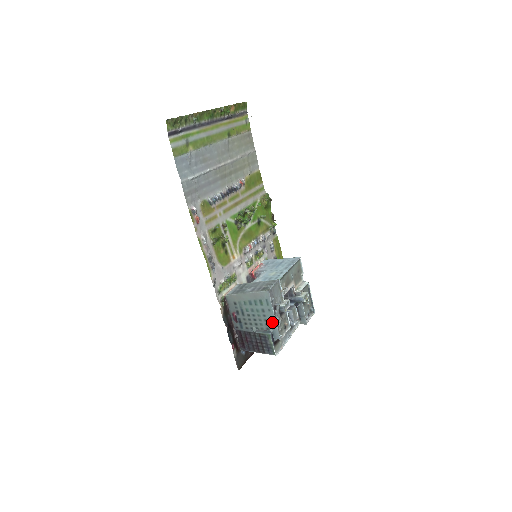
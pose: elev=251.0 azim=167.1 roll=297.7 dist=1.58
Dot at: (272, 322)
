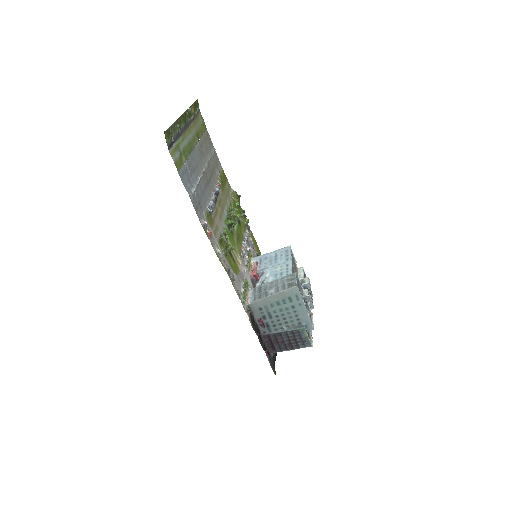
Dot at: (304, 315)
